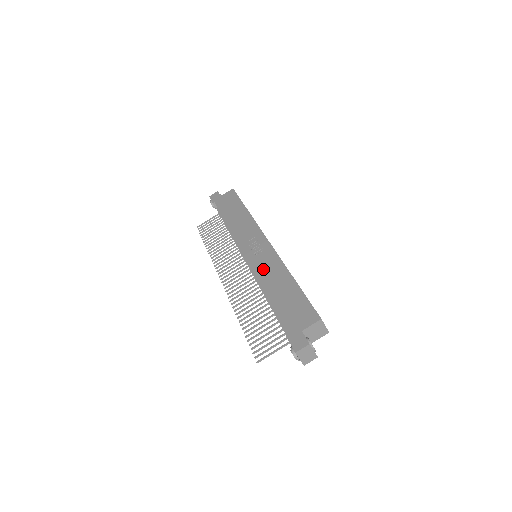
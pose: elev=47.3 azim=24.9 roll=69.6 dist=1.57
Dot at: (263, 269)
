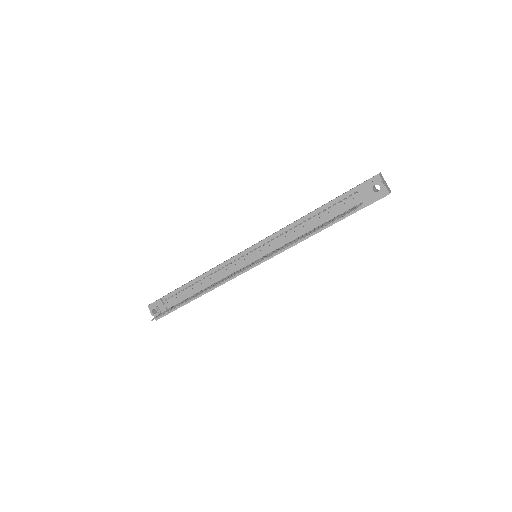
Dot at: occluded
